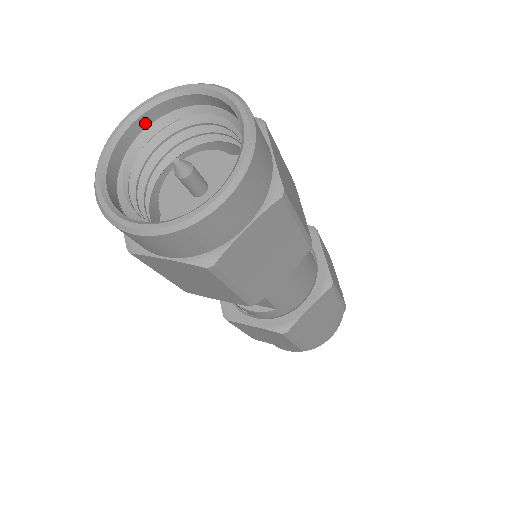
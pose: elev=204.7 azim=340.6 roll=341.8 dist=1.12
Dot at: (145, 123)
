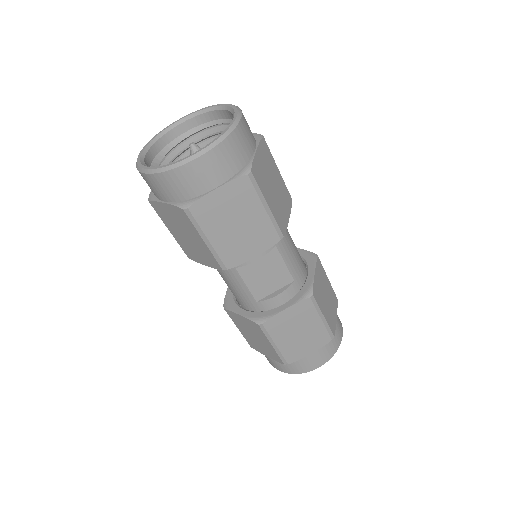
Dot at: (154, 153)
